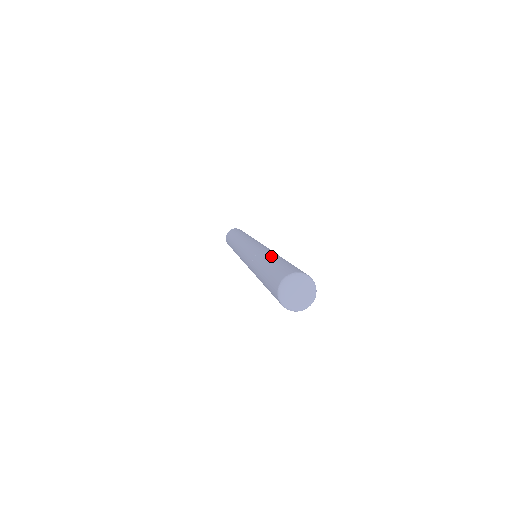
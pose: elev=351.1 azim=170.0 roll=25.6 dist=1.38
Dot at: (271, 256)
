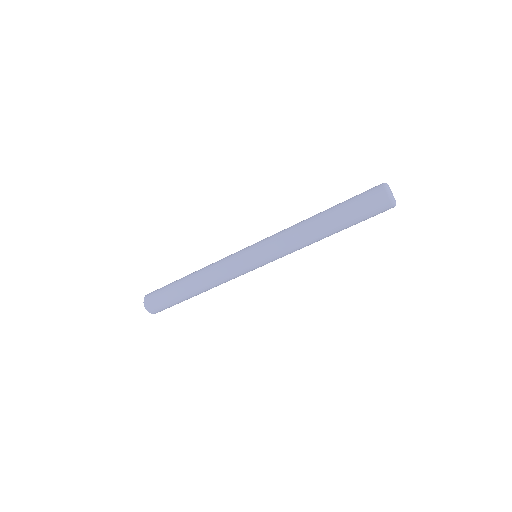
Dot at: occluded
